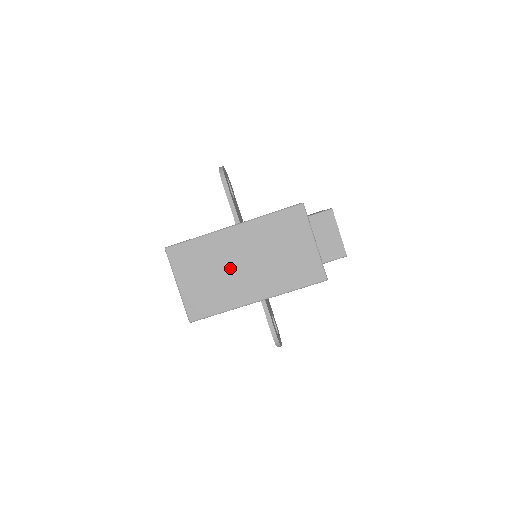
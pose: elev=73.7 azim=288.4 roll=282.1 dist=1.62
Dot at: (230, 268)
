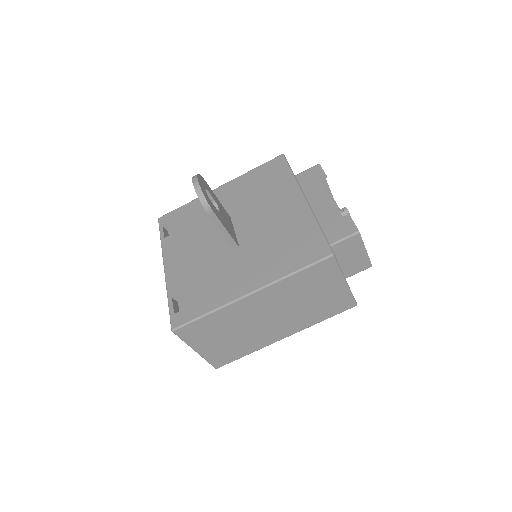
Dot at: (252, 325)
